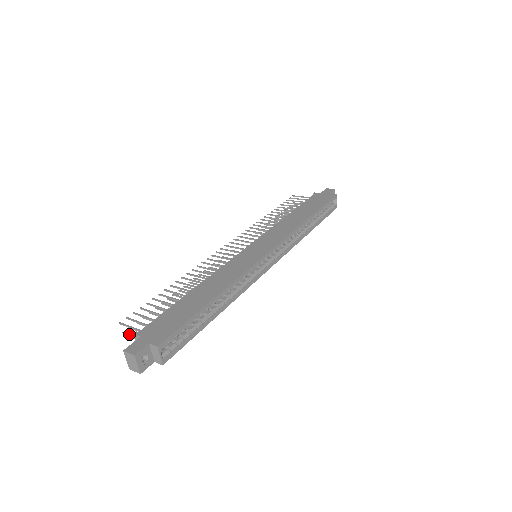
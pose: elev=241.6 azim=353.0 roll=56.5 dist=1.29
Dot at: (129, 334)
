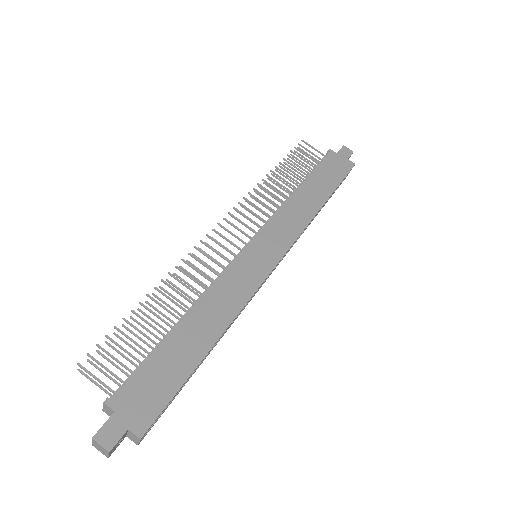
Dot at: (89, 377)
